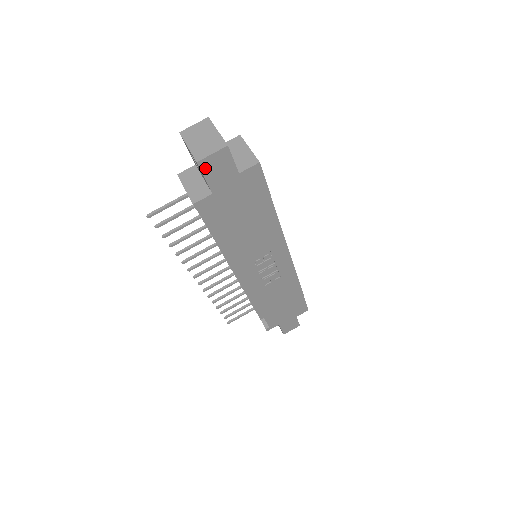
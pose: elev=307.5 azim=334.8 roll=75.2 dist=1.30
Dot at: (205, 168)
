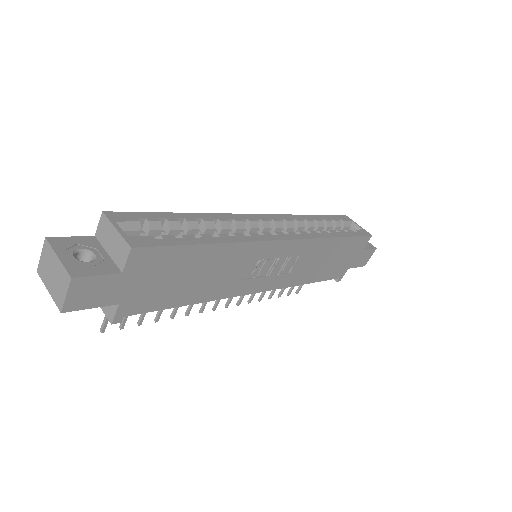
Dot at: (78, 306)
